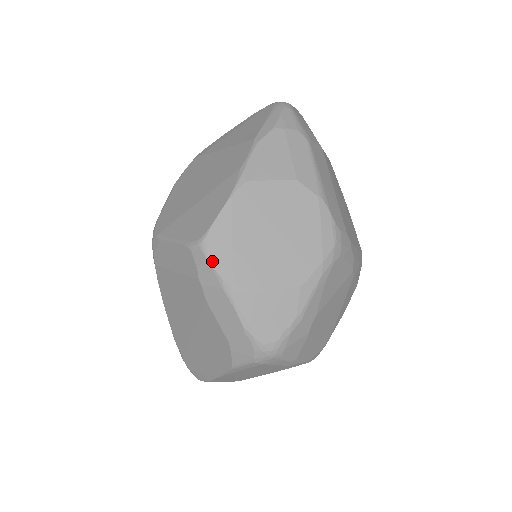
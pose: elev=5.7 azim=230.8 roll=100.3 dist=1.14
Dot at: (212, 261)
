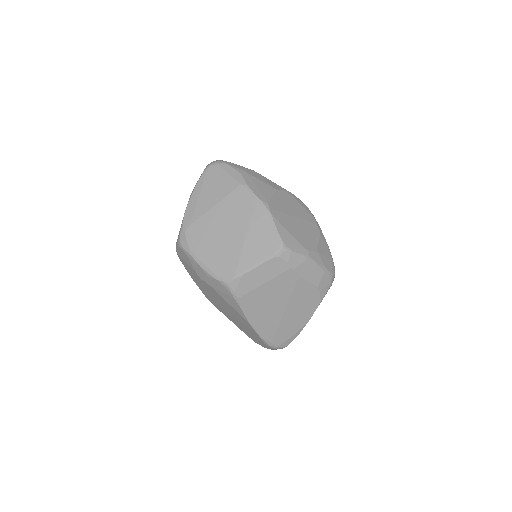
Dot at: (294, 251)
